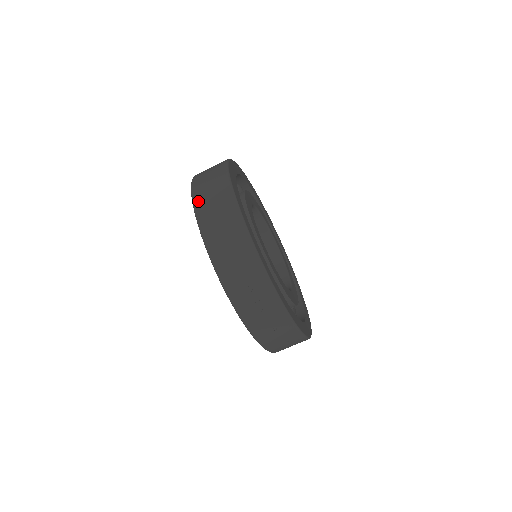
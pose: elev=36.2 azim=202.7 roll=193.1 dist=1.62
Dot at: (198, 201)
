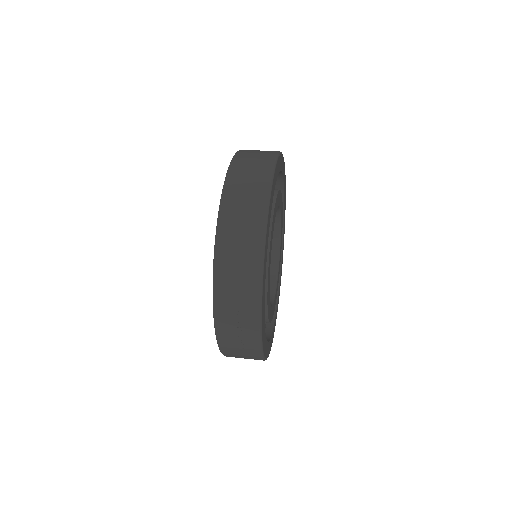
Dot at: (229, 194)
